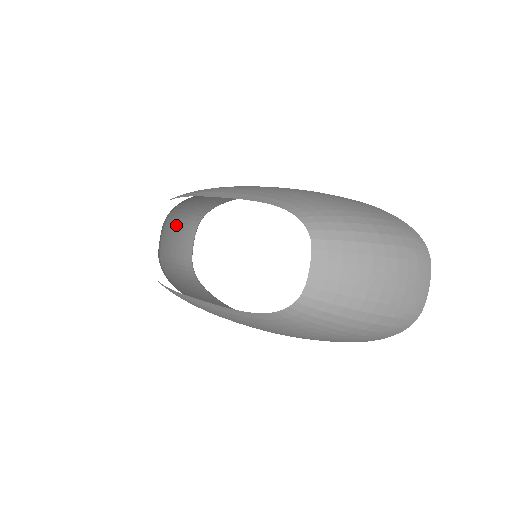
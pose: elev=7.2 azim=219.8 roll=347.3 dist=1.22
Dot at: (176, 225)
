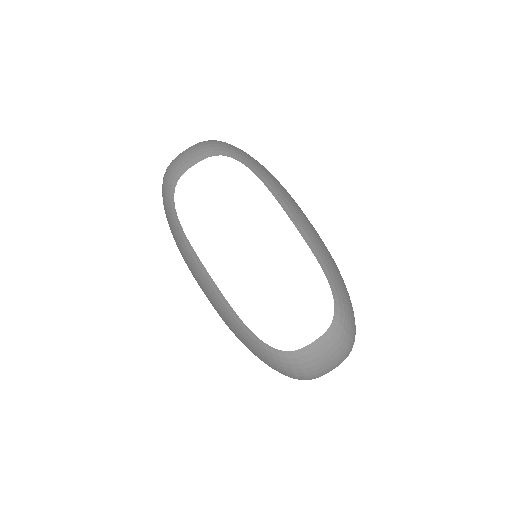
Dot at: occluded
